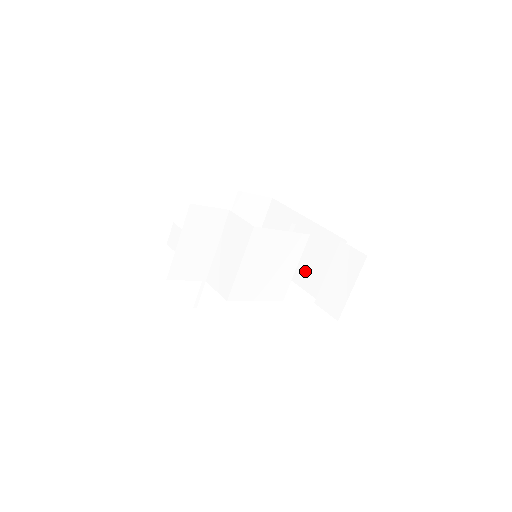
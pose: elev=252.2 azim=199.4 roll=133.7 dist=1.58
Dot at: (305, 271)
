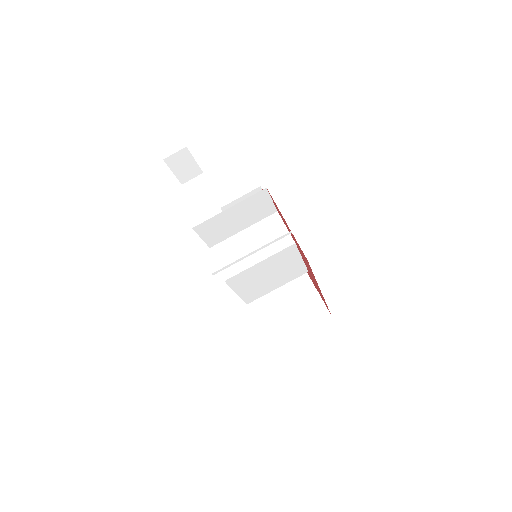
Dot at: occluded
